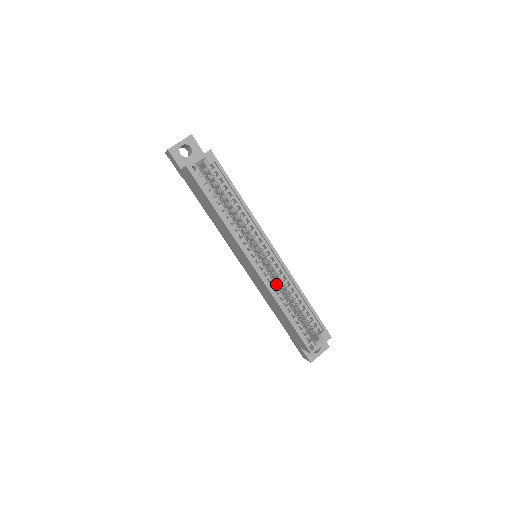
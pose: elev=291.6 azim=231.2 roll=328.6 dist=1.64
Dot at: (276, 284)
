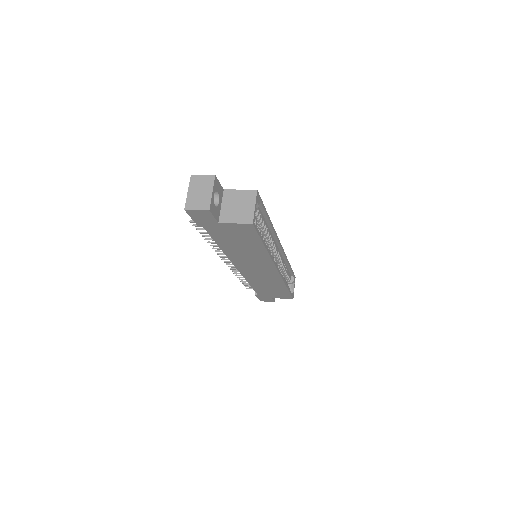
Dot at: occluded
